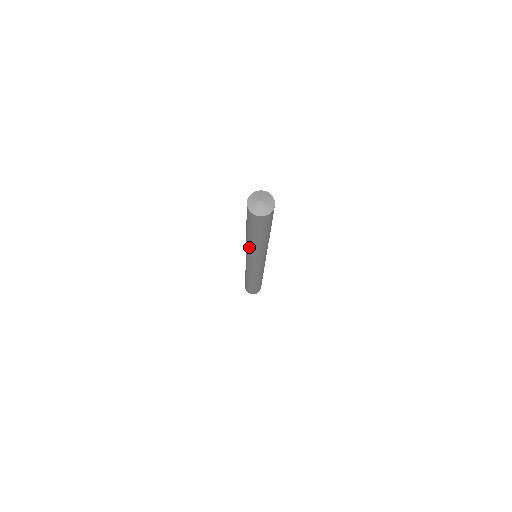
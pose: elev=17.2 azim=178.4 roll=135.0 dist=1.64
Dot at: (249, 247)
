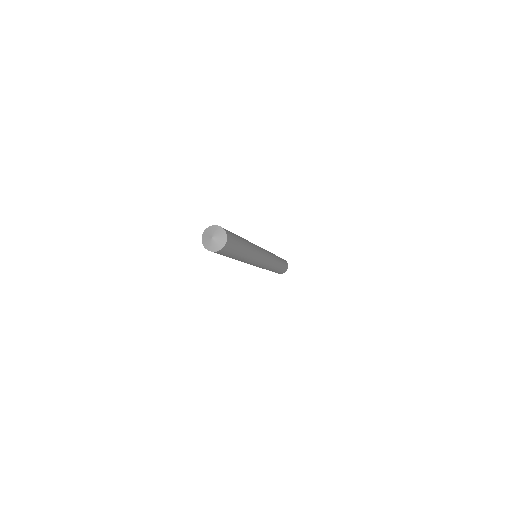
Dot at: occluded
